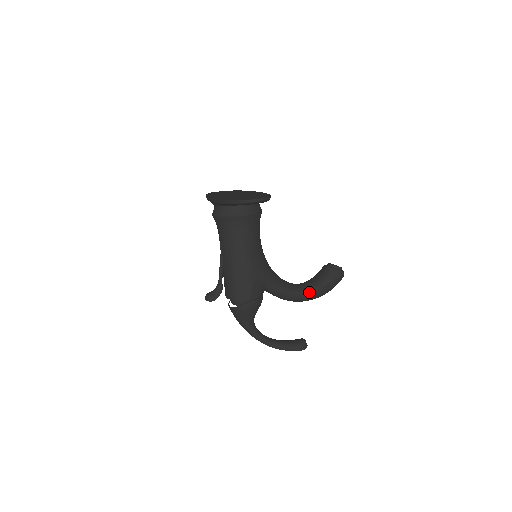
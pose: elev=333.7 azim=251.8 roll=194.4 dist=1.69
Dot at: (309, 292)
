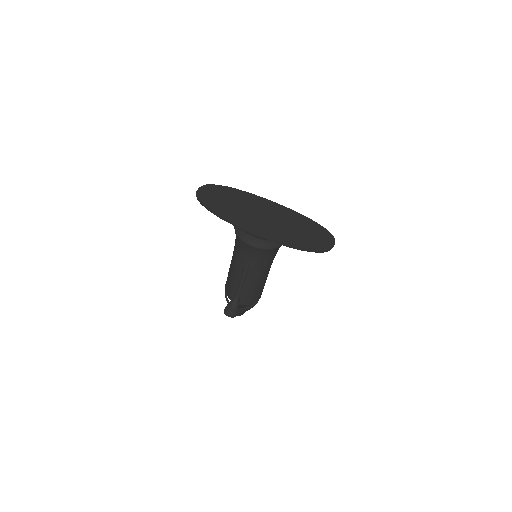
Dot at: occluded
